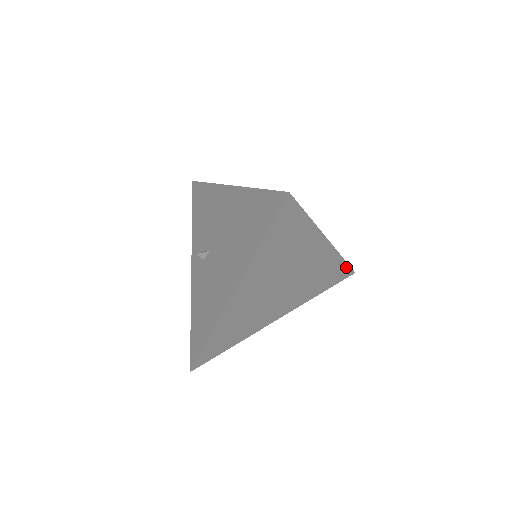
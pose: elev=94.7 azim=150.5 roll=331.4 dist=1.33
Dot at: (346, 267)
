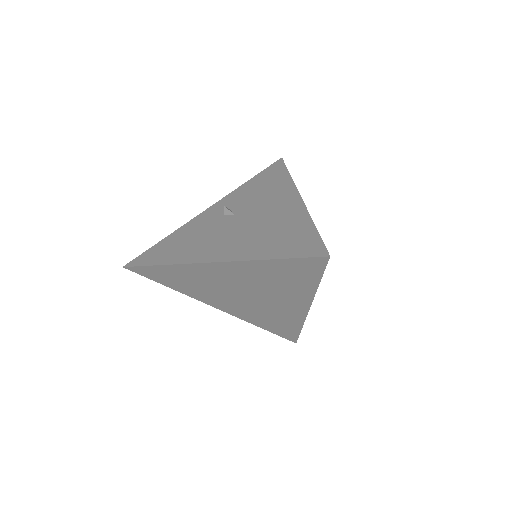
Dot at: (296, 334)
